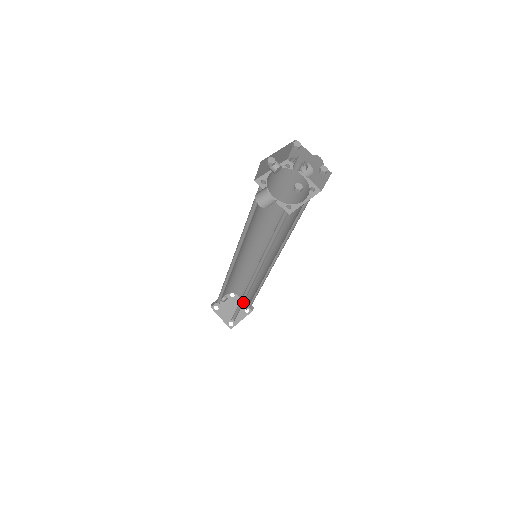
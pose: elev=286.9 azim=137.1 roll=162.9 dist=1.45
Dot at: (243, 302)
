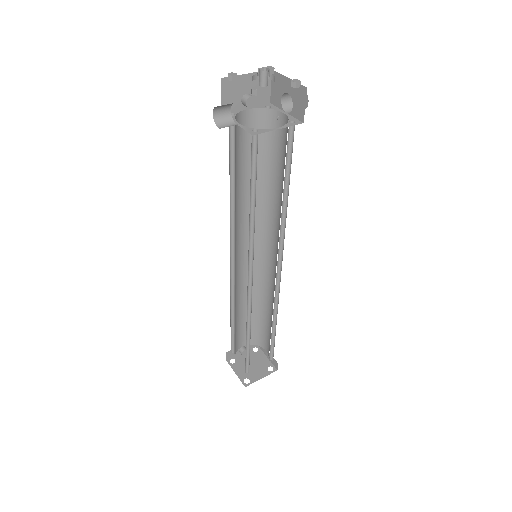
Dot at: (250, 333)
